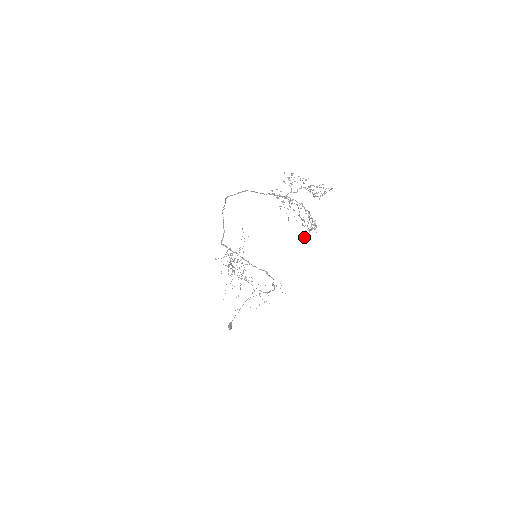
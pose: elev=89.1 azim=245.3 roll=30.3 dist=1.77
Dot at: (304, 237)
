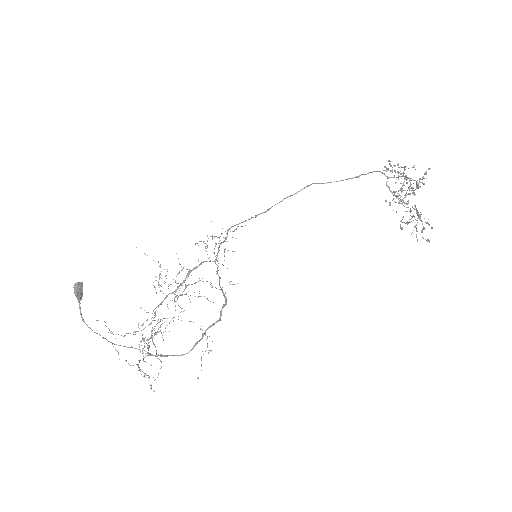
Dot at: (394, 191)
